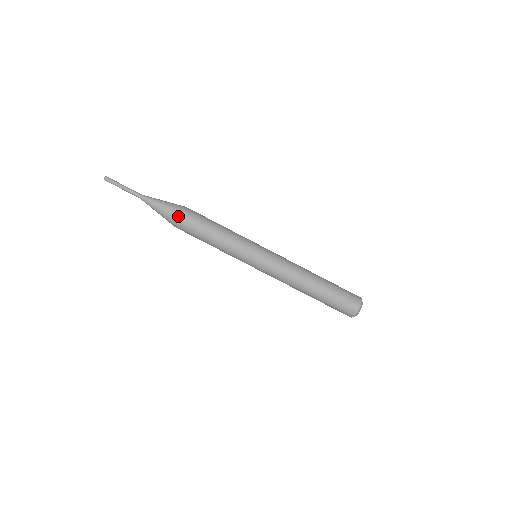
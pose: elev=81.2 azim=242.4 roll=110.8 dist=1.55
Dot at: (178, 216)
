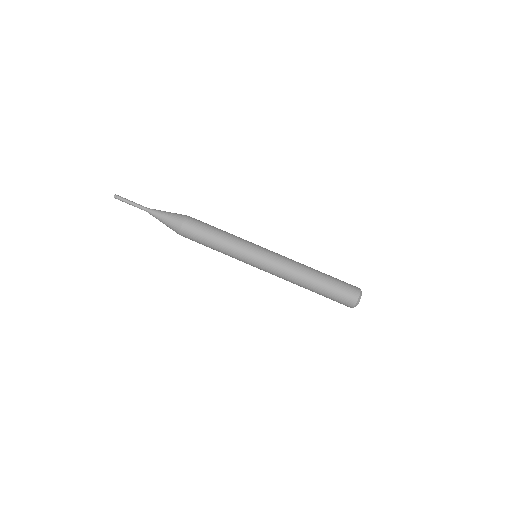
Dot at: (185, 217)
